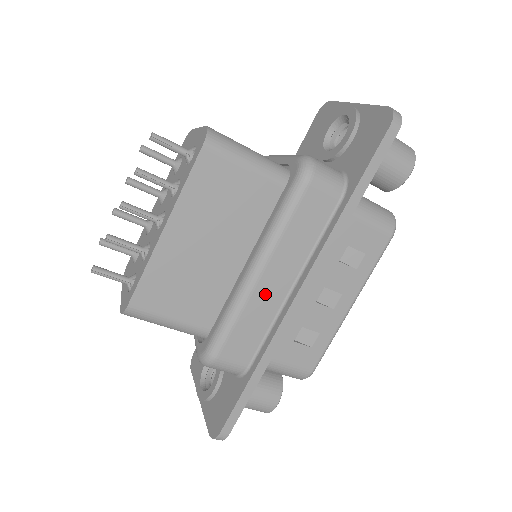
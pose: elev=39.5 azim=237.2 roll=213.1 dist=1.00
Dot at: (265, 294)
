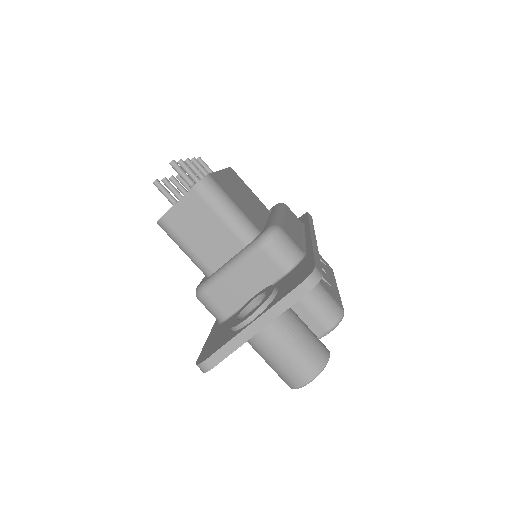
Dot at: (291, 225)
